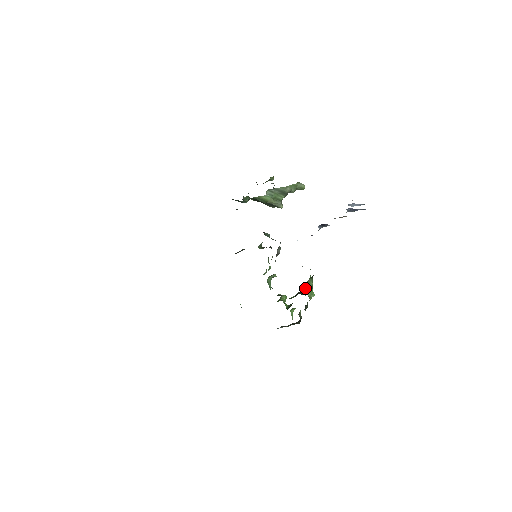
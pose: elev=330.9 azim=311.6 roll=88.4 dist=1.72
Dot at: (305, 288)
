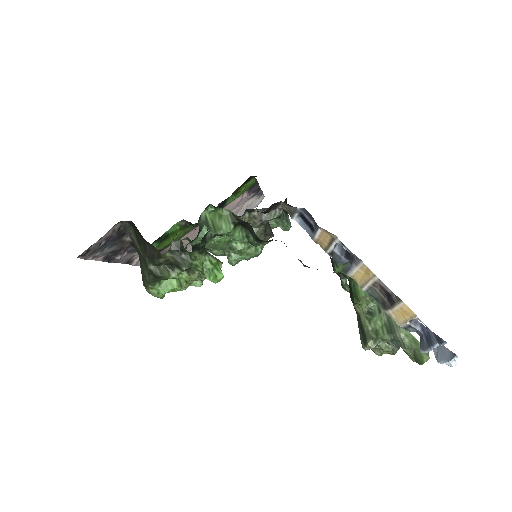
Dot at: (210, 215)
